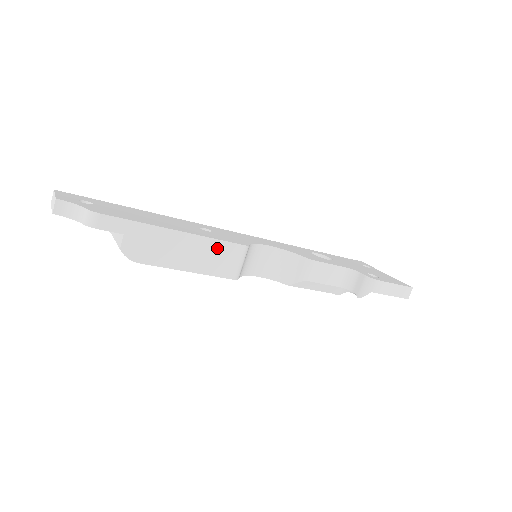
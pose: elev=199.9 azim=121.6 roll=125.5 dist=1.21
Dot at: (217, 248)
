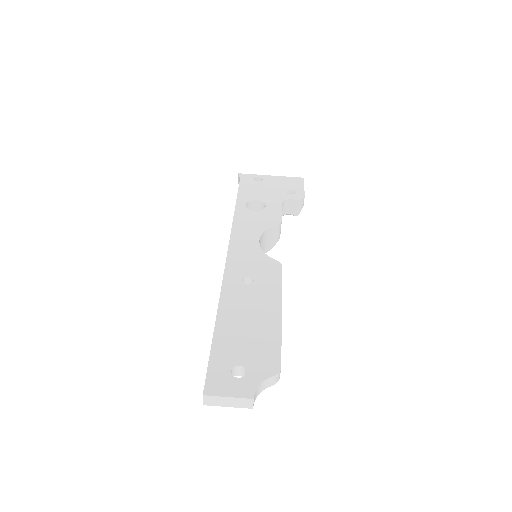
Dot at: occluded
